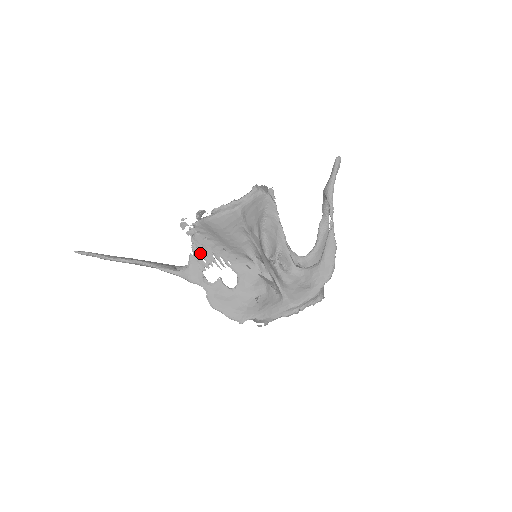
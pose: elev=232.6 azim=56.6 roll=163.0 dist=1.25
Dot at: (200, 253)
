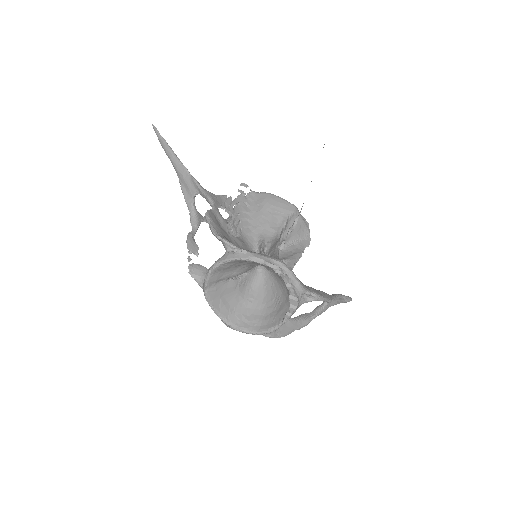
Dot at: (232, 203)
